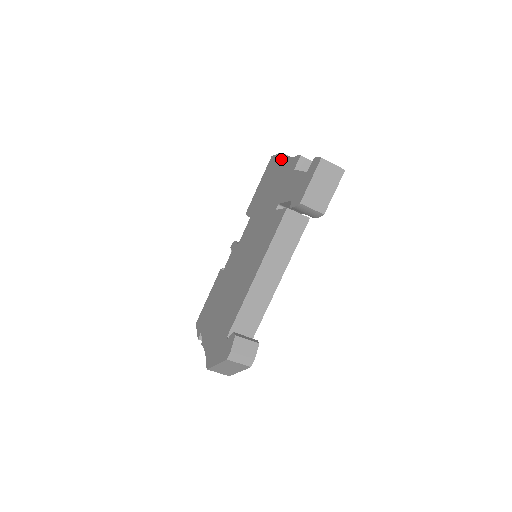
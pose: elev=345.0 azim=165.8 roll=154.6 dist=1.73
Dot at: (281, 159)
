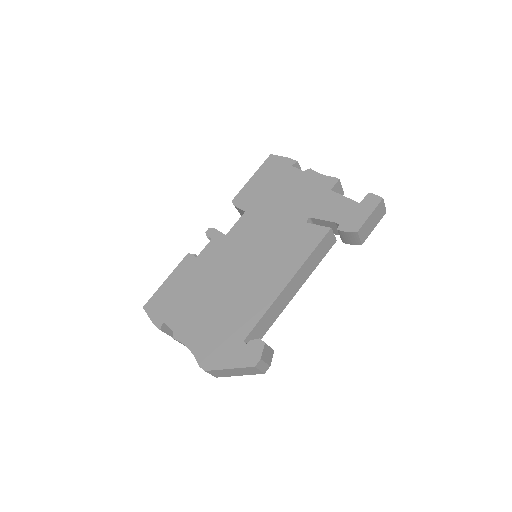
Dot at: (293, 166)
